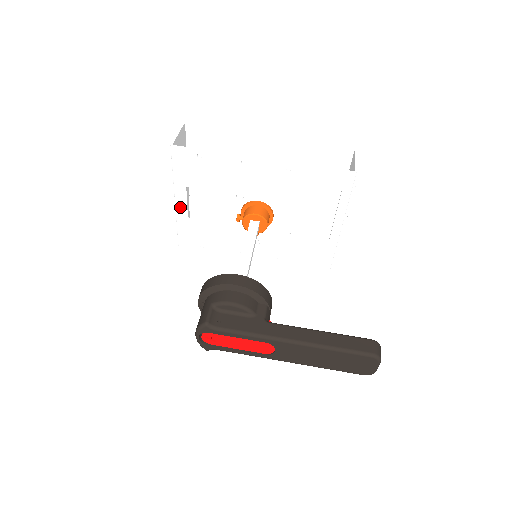
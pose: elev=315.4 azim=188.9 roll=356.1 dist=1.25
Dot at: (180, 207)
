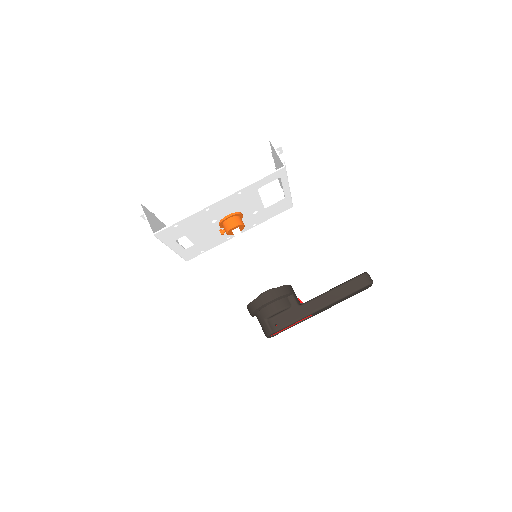
Dot at: (177, 249)
